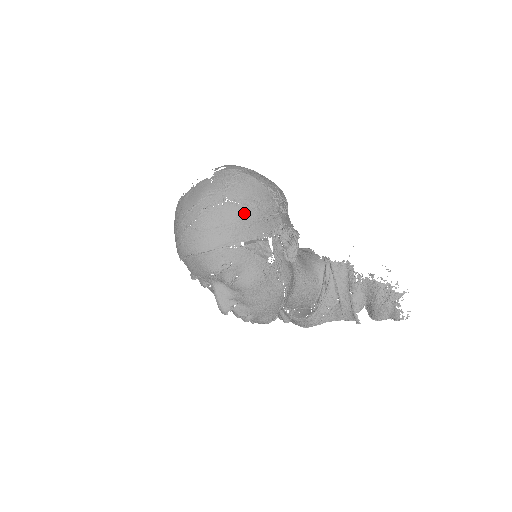
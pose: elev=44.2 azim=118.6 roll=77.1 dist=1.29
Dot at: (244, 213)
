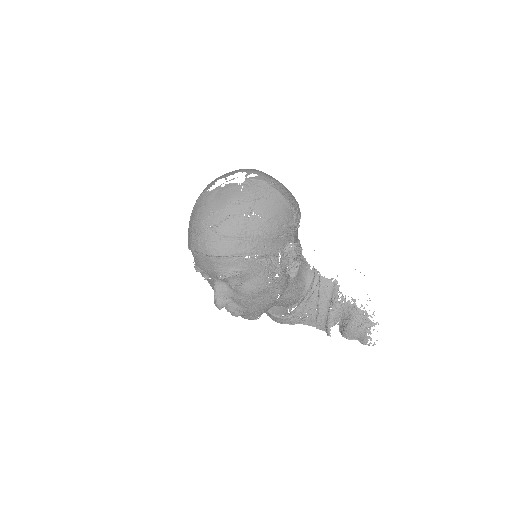
Dot at: (266, 229)
